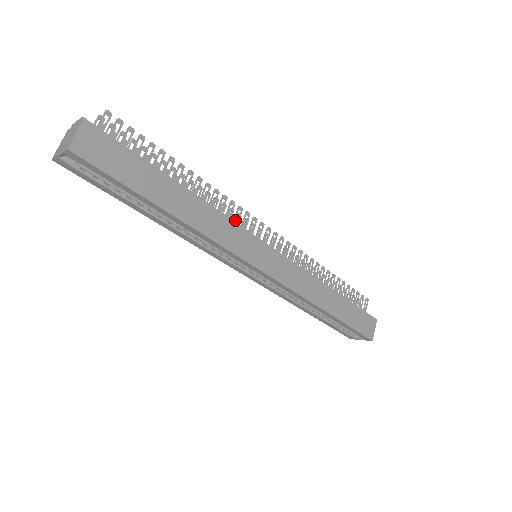
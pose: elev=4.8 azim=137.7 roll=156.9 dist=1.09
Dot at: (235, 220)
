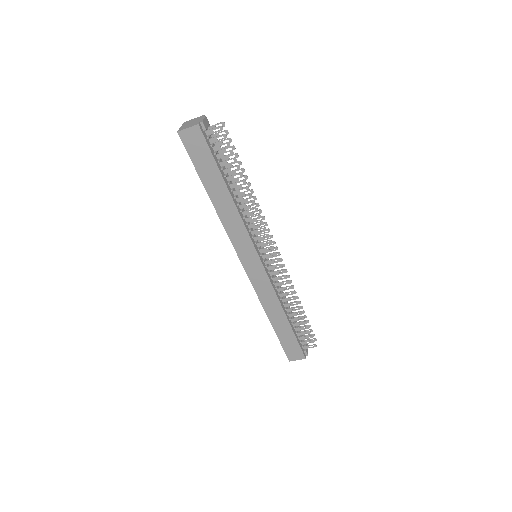
Dot at: (255, 231)
